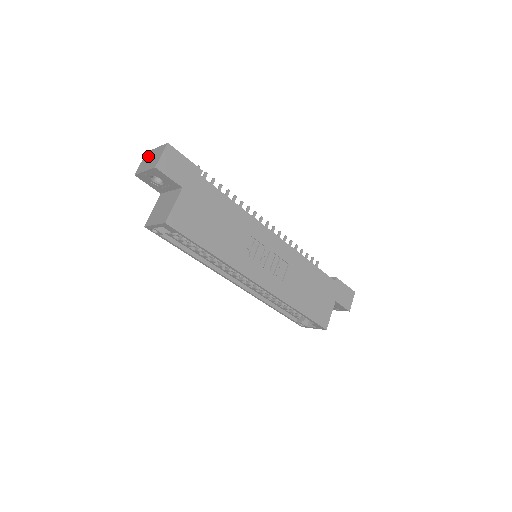
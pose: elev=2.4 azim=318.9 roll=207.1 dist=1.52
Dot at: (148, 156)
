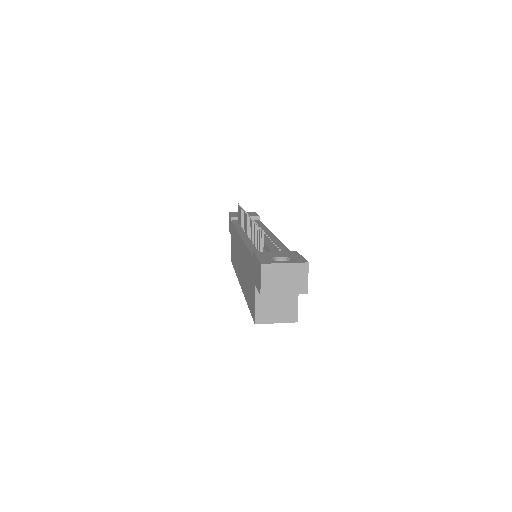
Dot at: (274, 273)
